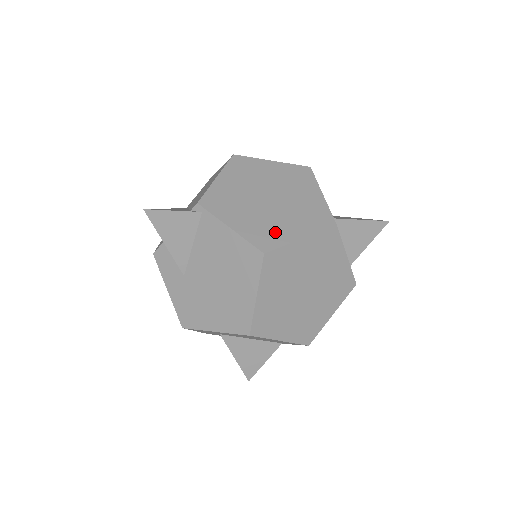
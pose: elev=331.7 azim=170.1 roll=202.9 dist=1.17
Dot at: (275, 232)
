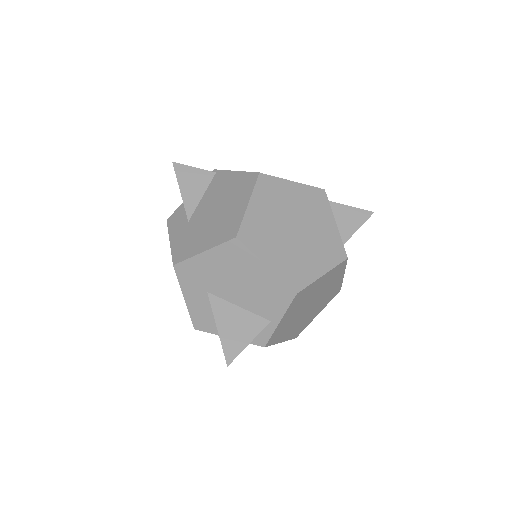
Dot at: occluded
